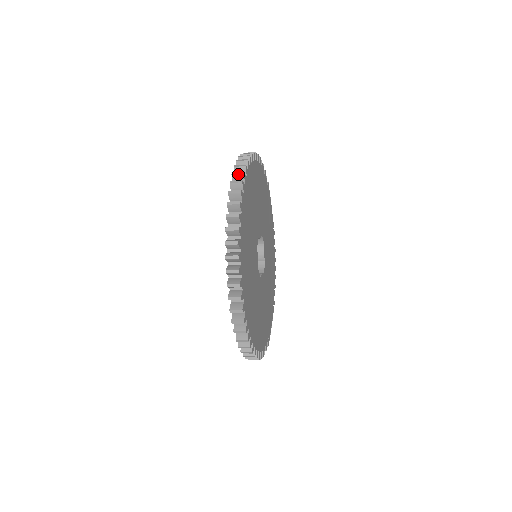
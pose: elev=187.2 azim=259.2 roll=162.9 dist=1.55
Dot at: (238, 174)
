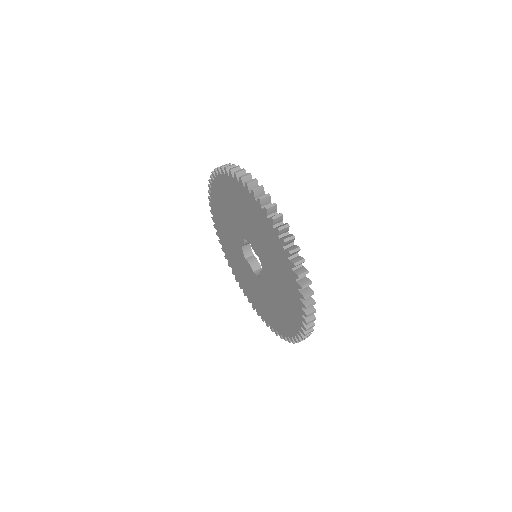
Dot at: occluded
